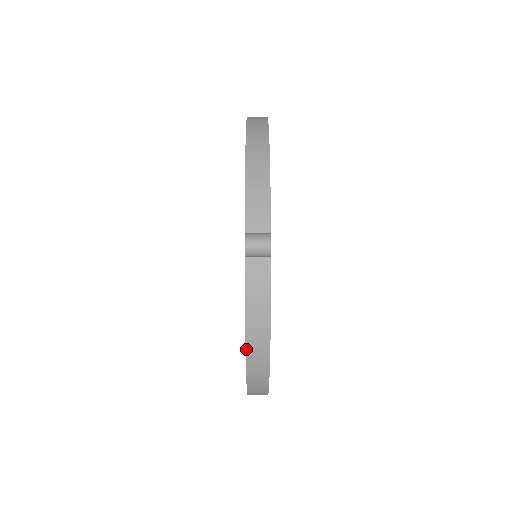
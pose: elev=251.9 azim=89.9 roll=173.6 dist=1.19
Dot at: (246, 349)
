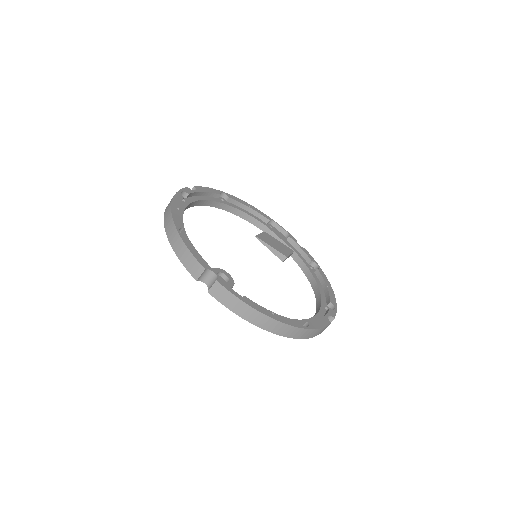
Dot at: (261, 328)
